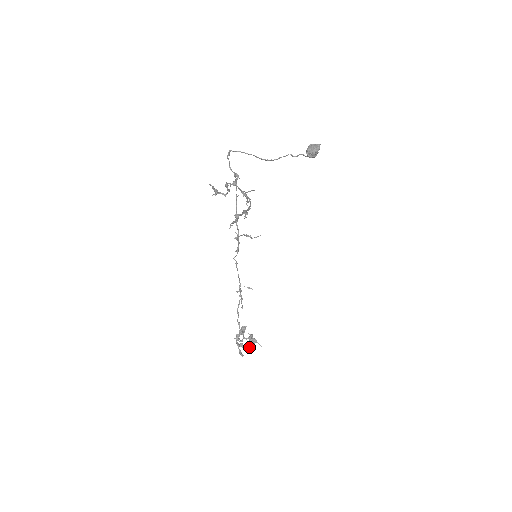
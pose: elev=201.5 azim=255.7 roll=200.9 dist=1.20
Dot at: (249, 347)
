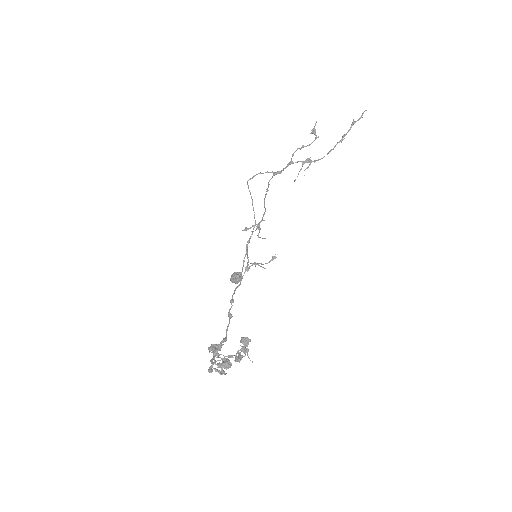
Dot at: (238, 356)
